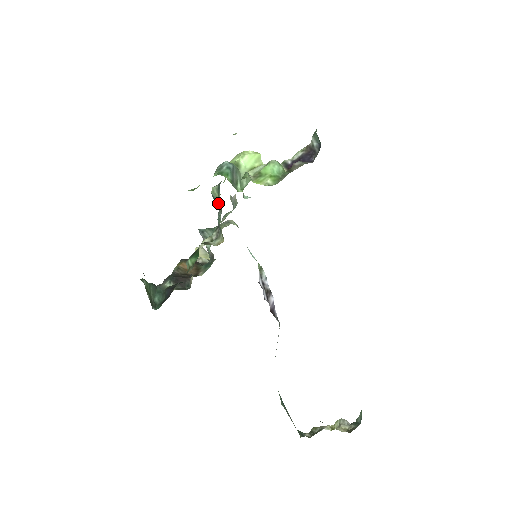
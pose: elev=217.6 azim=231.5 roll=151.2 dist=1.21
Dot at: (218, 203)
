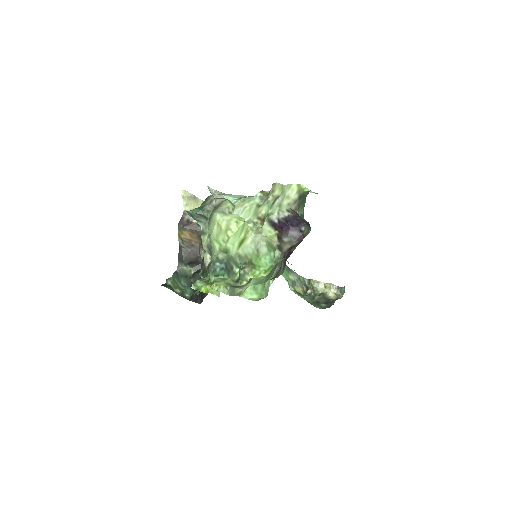
Dot at: occluded
